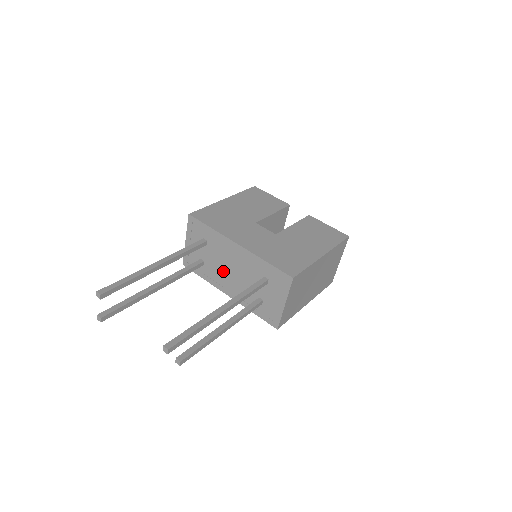
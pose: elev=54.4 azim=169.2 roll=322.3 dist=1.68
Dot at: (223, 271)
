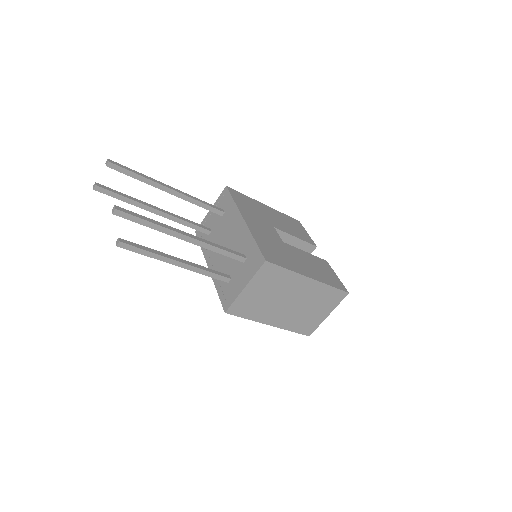
Dot at: (219, 243)
